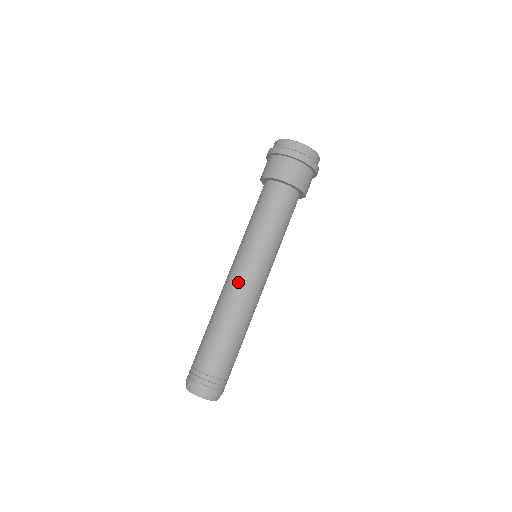
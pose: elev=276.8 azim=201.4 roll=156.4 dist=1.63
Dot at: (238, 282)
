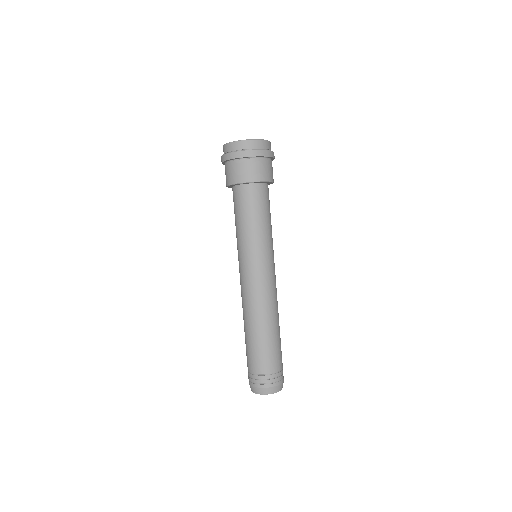
Dot at: (263, 288)
